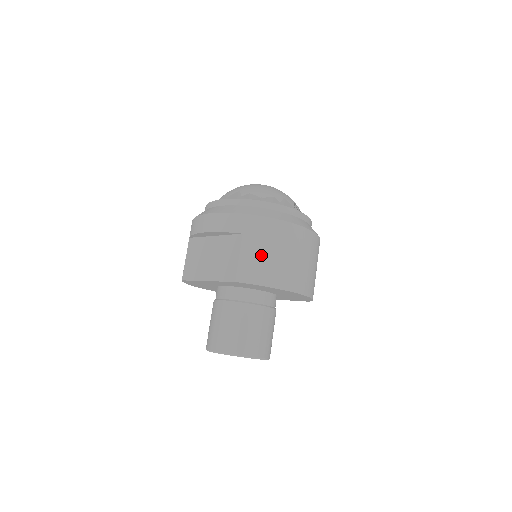
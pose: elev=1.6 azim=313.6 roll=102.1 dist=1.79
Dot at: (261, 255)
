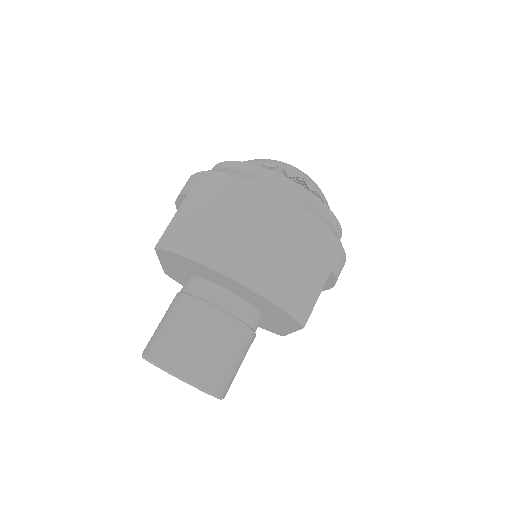
Dot at: (192, 216)
